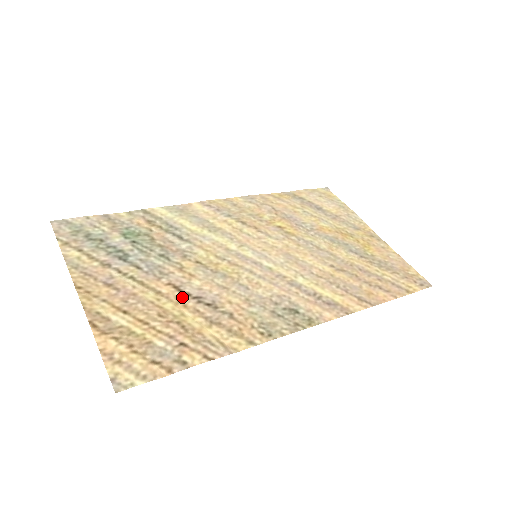
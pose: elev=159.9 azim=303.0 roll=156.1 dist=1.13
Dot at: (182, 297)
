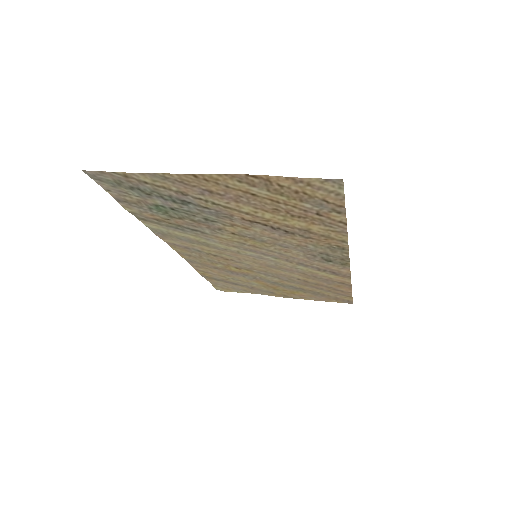
Dot at: (265, 222)
